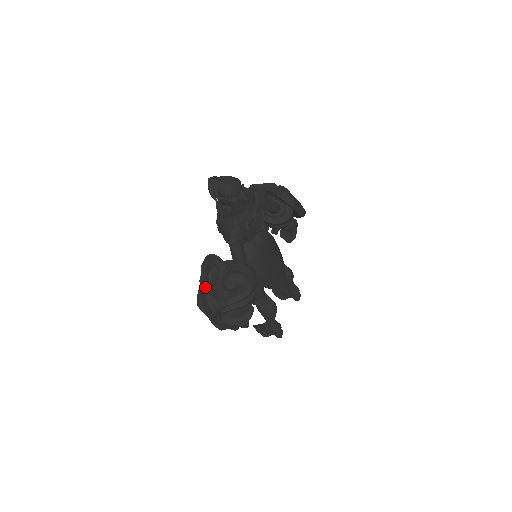
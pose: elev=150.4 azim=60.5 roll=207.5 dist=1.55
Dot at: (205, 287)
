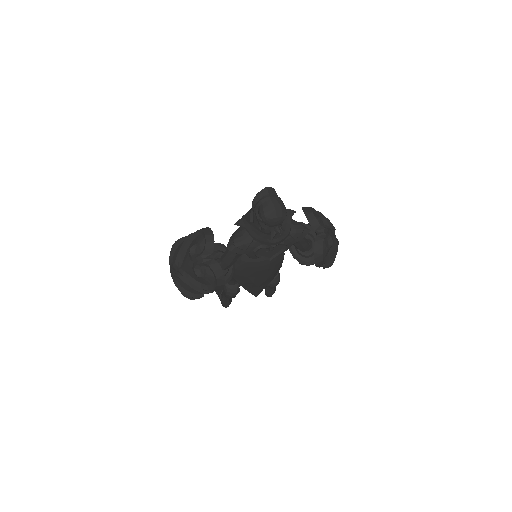
Dot at: (186, 246)
